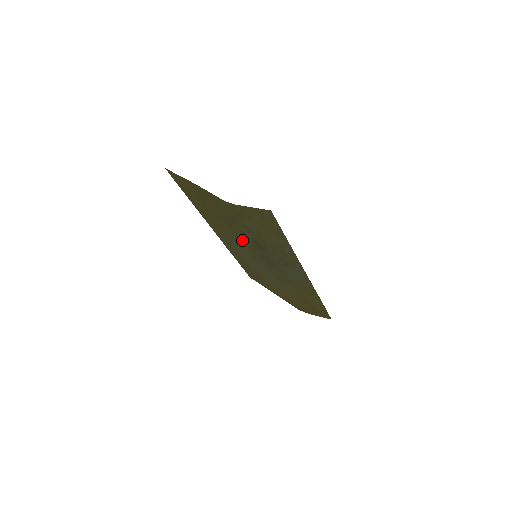
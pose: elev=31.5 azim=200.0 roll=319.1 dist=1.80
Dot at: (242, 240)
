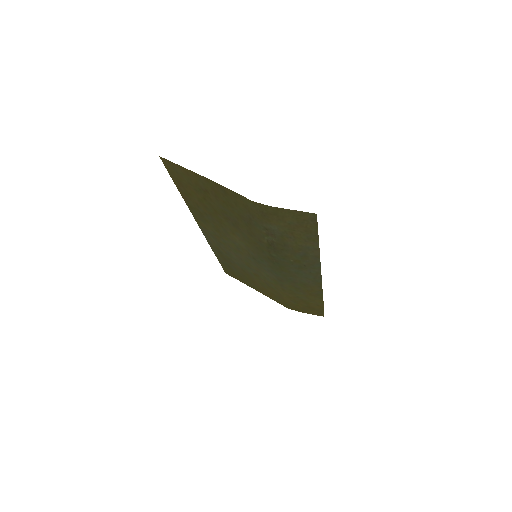
Dot at: (246, 240)
